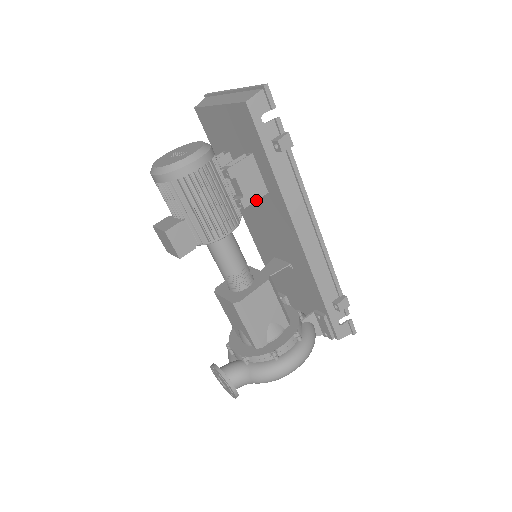
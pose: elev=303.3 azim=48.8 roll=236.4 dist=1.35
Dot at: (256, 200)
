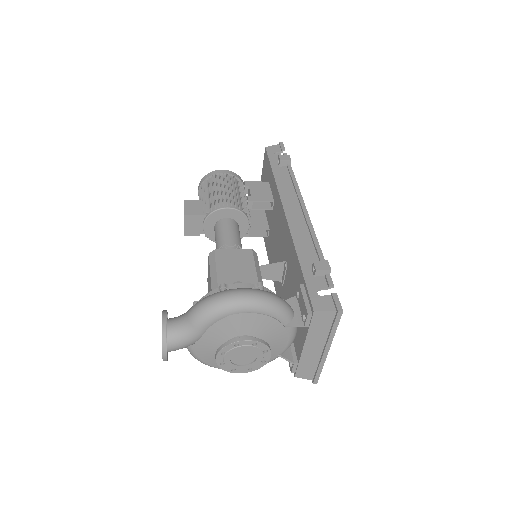
Dot at: (261, 201)
